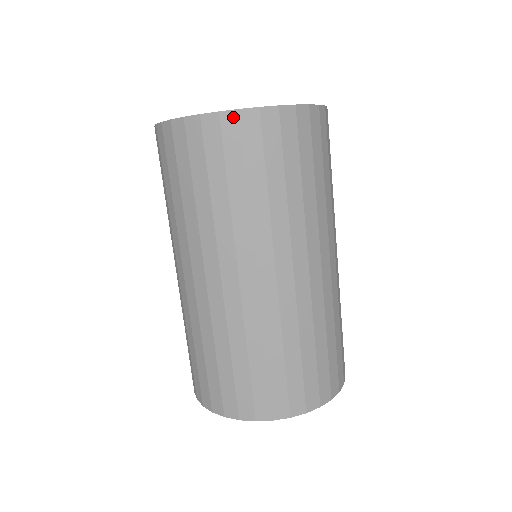
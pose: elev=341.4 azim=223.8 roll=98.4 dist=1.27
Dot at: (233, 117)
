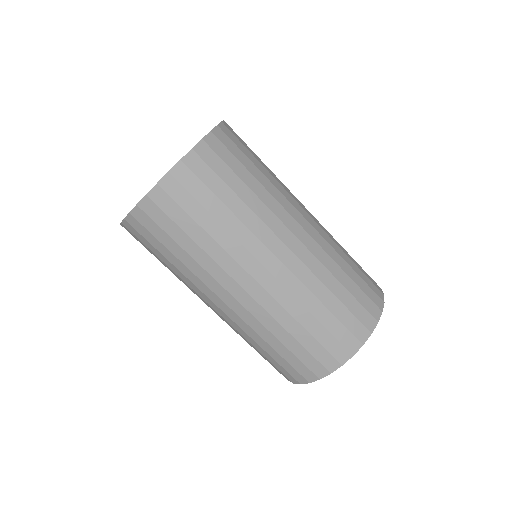
Dot at: (169, 180)
